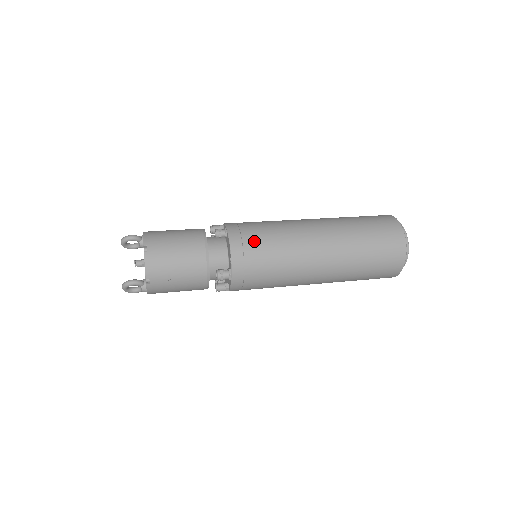
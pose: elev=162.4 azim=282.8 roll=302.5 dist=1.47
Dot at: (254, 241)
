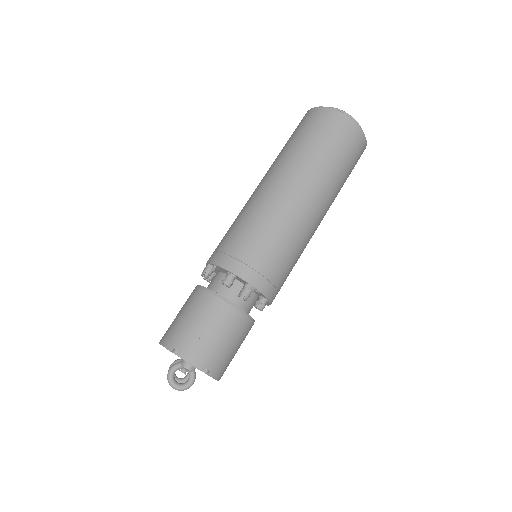
Dot at: occluded
